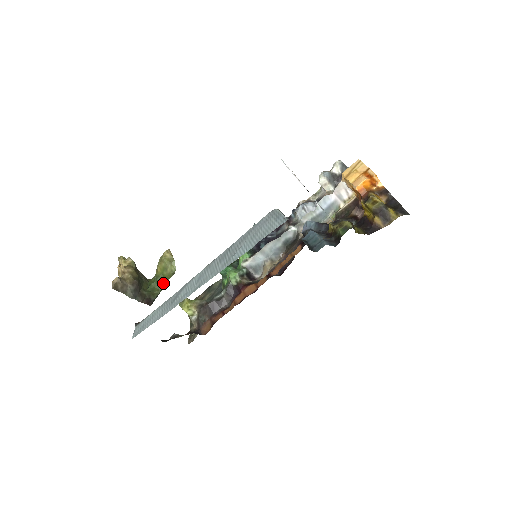
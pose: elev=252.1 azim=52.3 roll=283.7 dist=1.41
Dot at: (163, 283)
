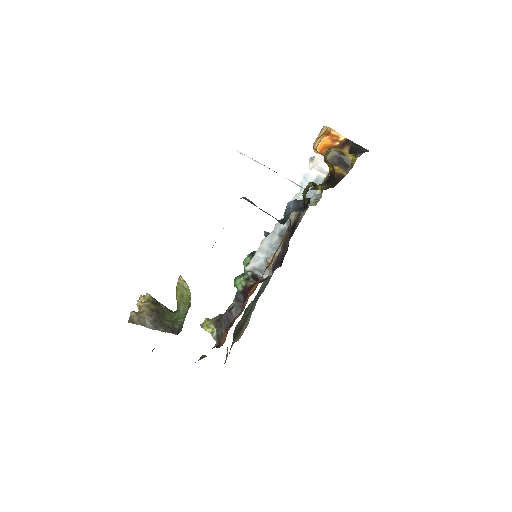
Dot at: (184, 310)
